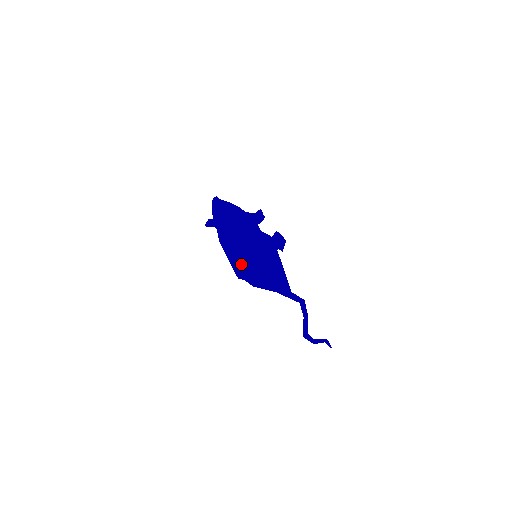
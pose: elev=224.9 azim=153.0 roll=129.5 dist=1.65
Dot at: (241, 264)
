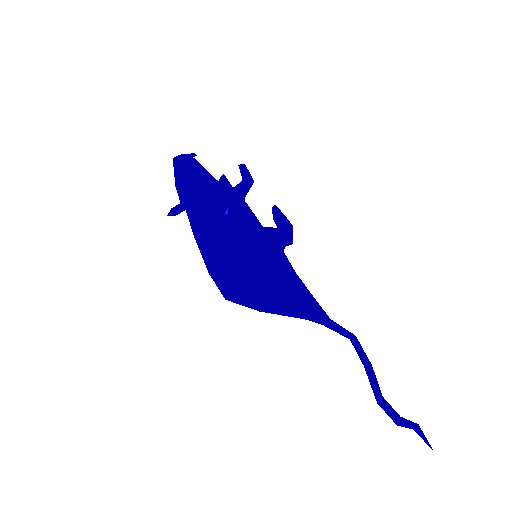
Dot at: (237, 254)
